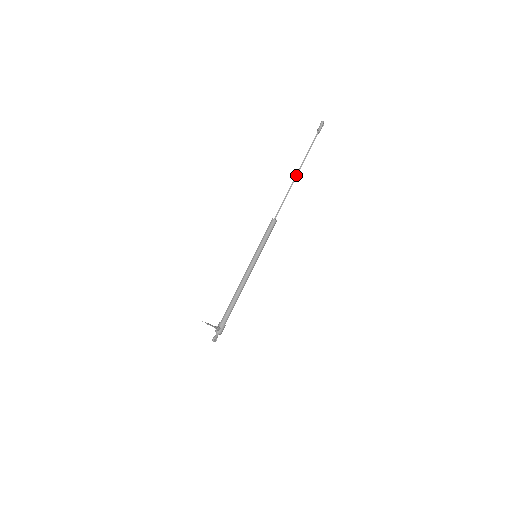
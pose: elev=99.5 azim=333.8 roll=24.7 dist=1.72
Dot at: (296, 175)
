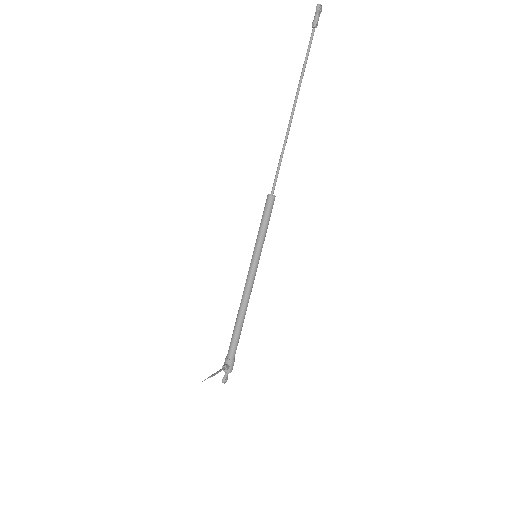
Dot at: (291, 114)
